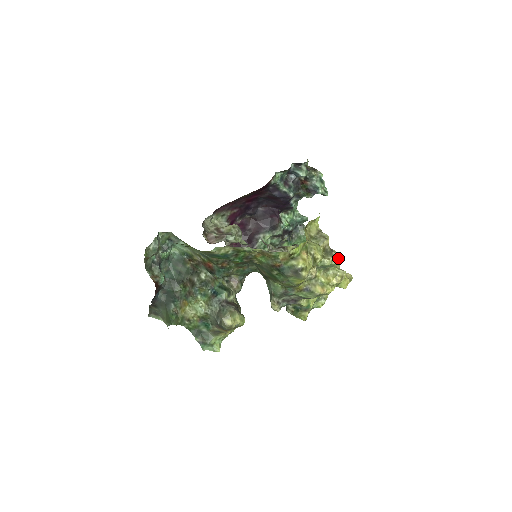
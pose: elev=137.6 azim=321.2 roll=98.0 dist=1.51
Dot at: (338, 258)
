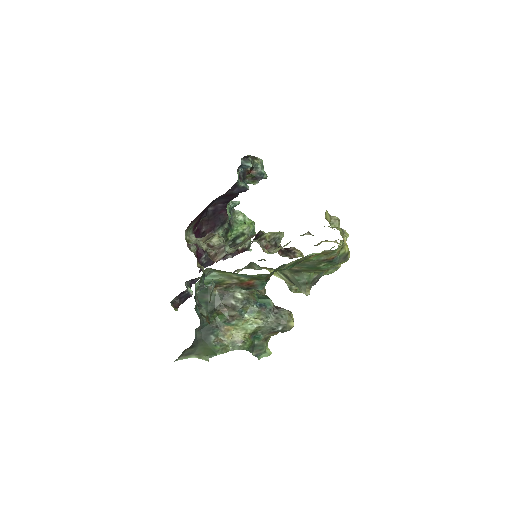
Dot at: (347, 233)
